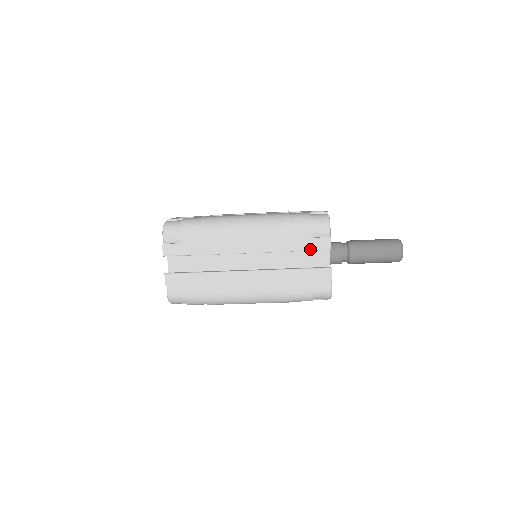
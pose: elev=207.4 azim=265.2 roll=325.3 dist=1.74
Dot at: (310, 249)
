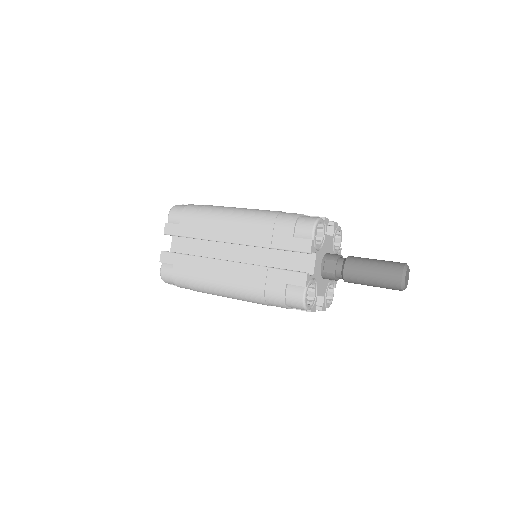
Dot at: occluded
